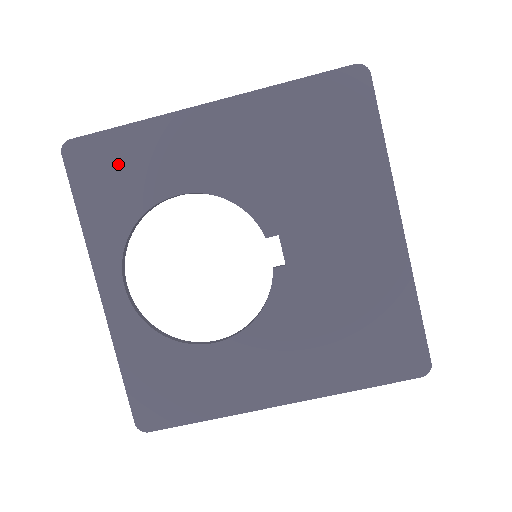
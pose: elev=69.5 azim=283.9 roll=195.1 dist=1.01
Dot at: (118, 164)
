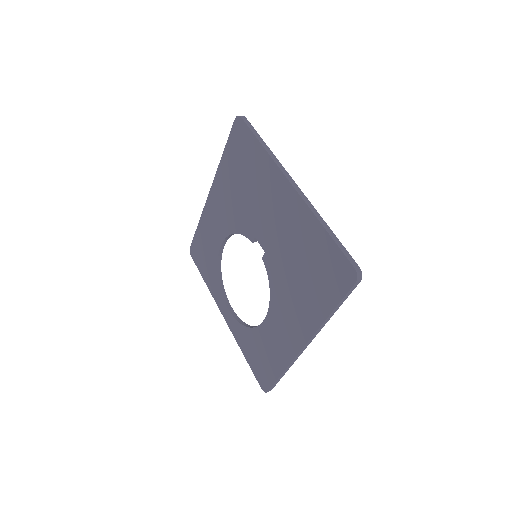
Dot at: (203, 246)
